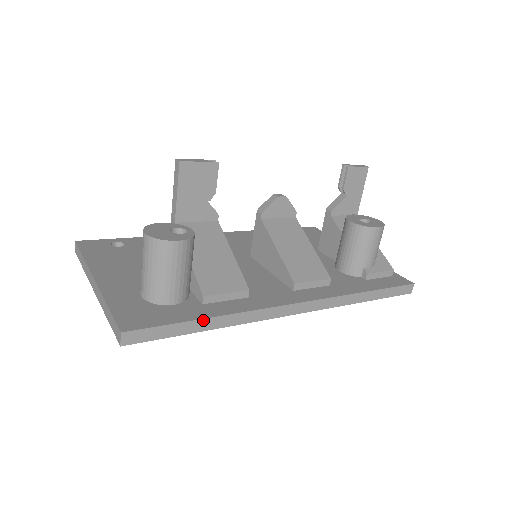
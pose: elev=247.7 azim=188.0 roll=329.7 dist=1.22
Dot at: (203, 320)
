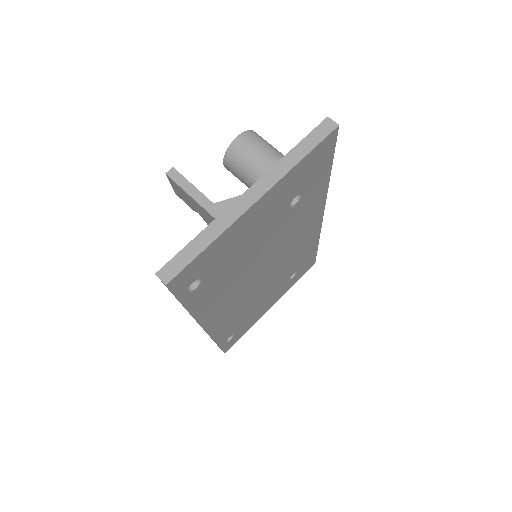
Dot at: occluded
